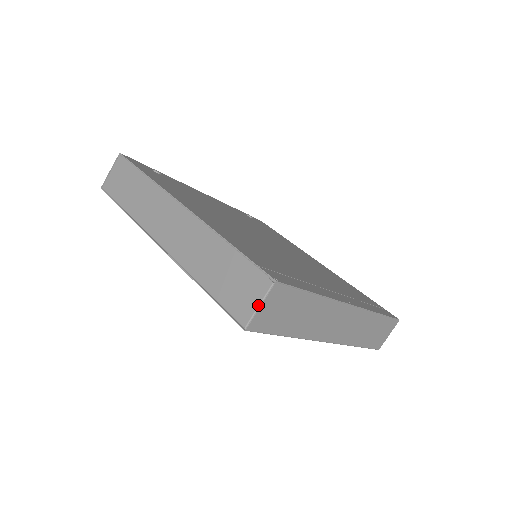
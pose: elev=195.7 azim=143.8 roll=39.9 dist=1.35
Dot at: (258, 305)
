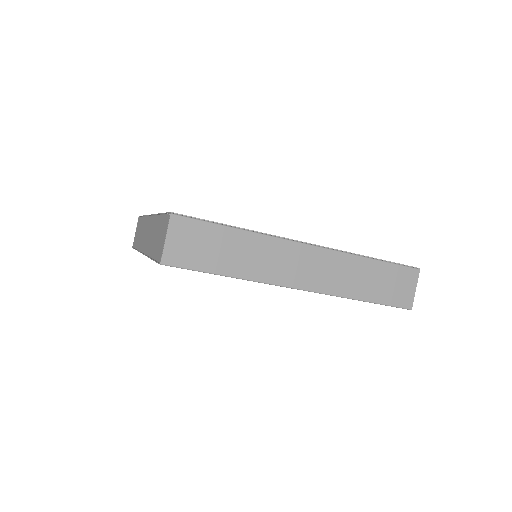
Dot at: (165, 239)
